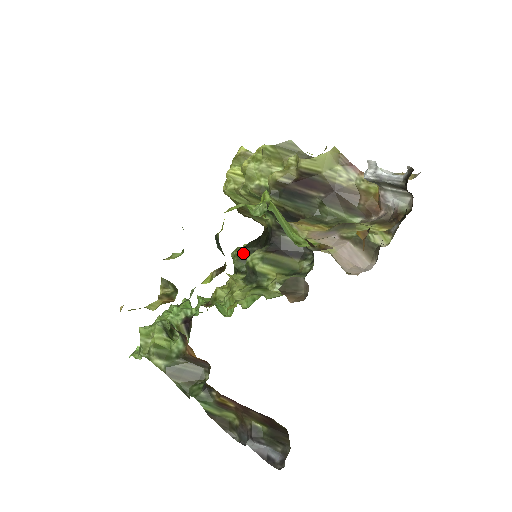
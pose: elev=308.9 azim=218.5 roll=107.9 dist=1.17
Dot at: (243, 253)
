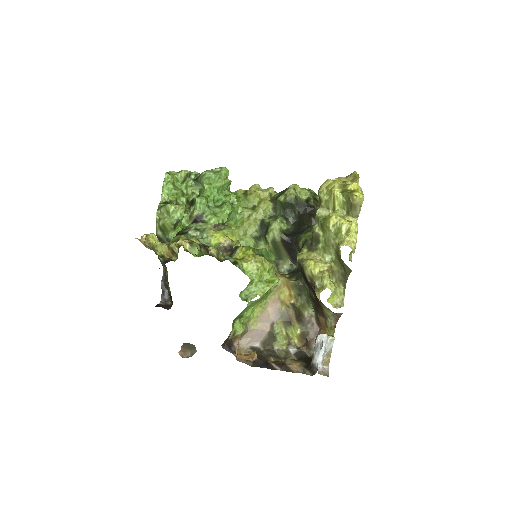
Dot at: (289, 204)
